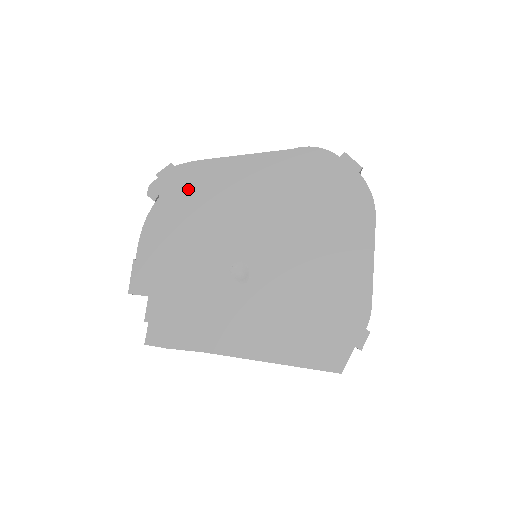
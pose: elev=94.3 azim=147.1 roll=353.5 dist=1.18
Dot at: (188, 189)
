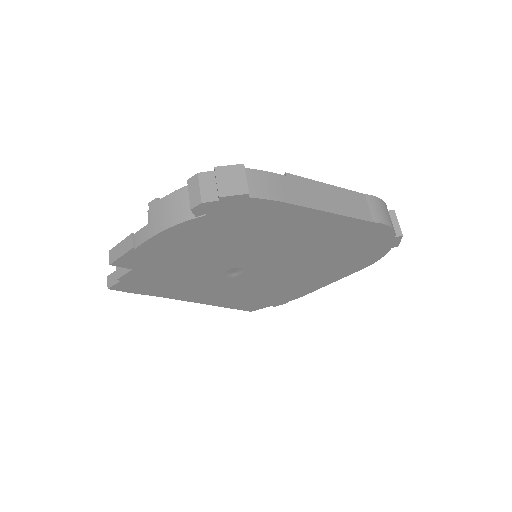
Dot at: (245, 219)
